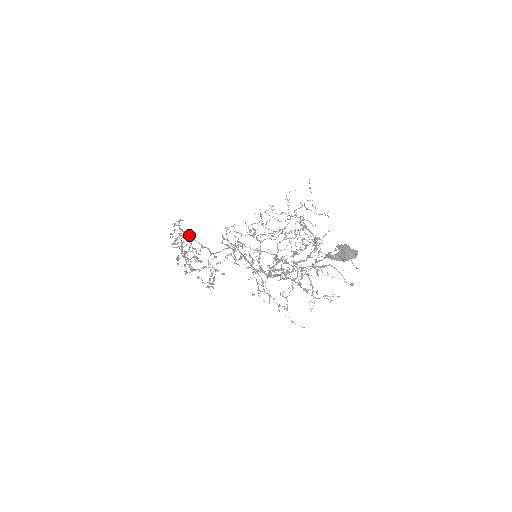
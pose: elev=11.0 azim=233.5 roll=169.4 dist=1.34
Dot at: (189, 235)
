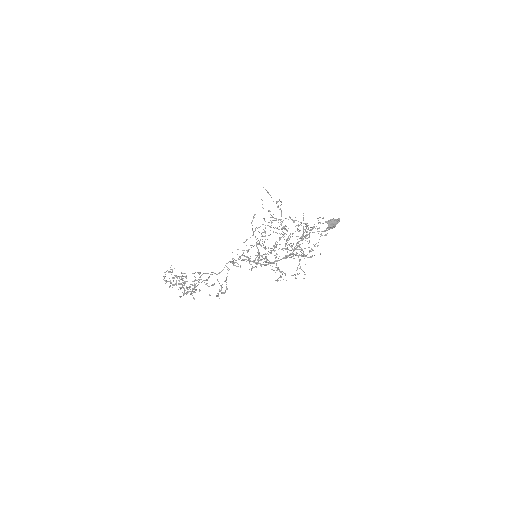
Dot at: (193, 273)
